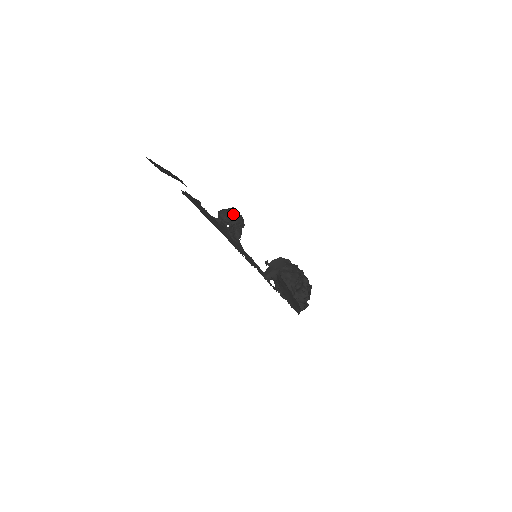
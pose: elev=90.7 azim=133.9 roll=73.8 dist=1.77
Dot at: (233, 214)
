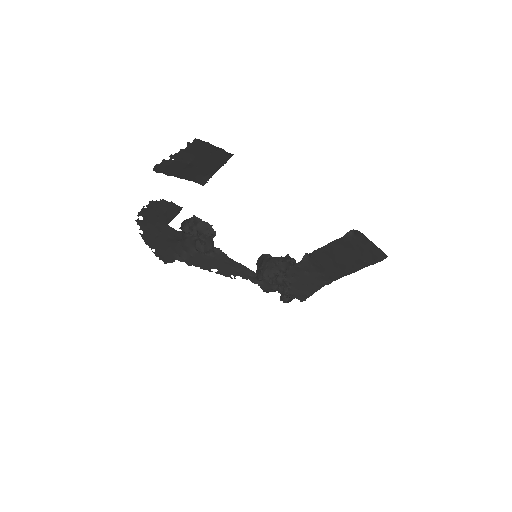
Dot at: (194, 224)
